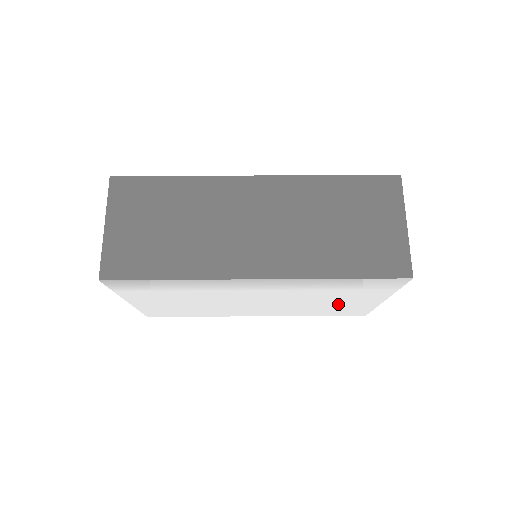
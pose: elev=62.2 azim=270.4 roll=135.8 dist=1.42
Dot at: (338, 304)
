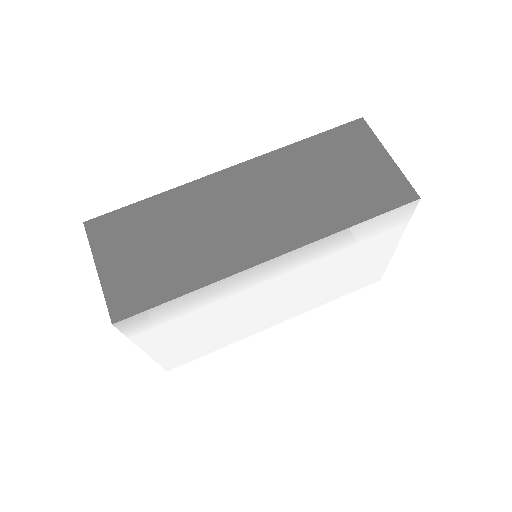
Dot at: (354, 271)
